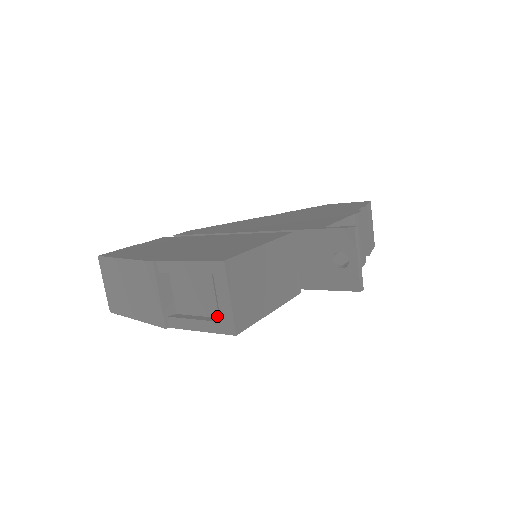
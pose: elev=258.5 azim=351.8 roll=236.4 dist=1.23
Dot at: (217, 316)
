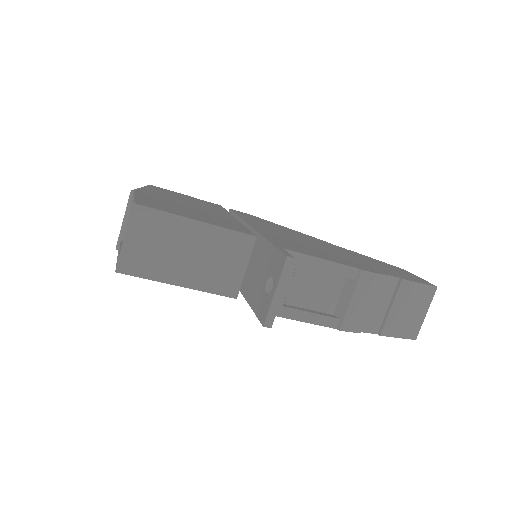
Dot at: occluded
